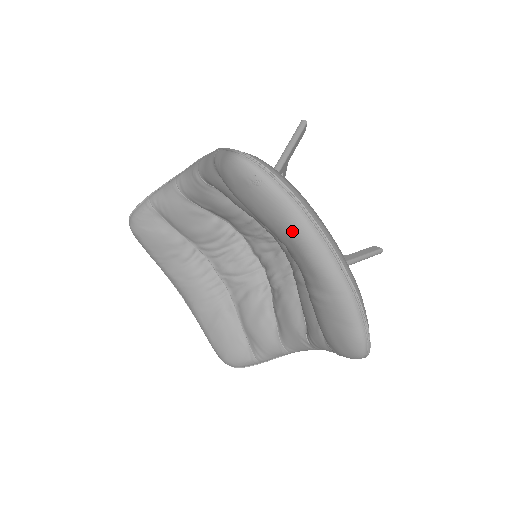
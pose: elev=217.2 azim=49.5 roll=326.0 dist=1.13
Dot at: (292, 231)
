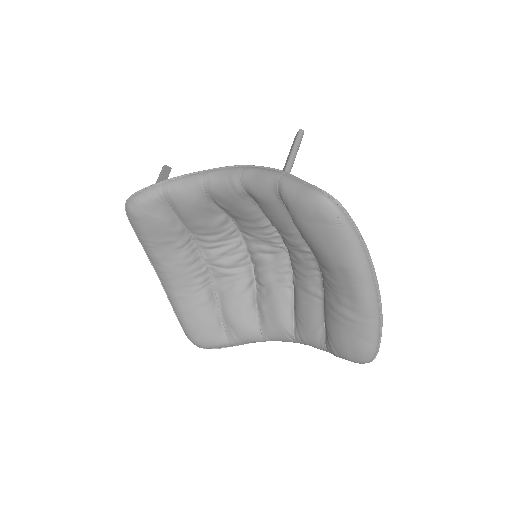
Dot at: (352, 266)
